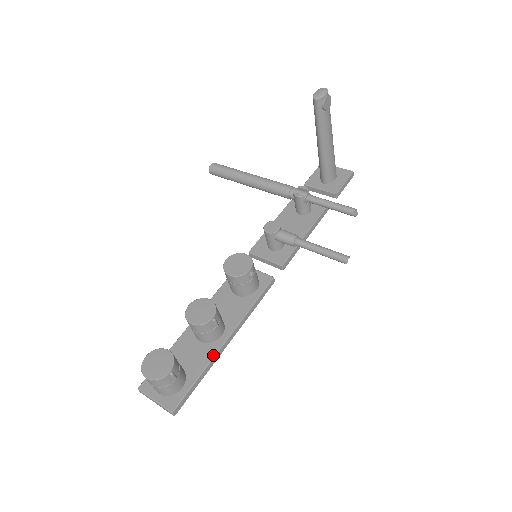
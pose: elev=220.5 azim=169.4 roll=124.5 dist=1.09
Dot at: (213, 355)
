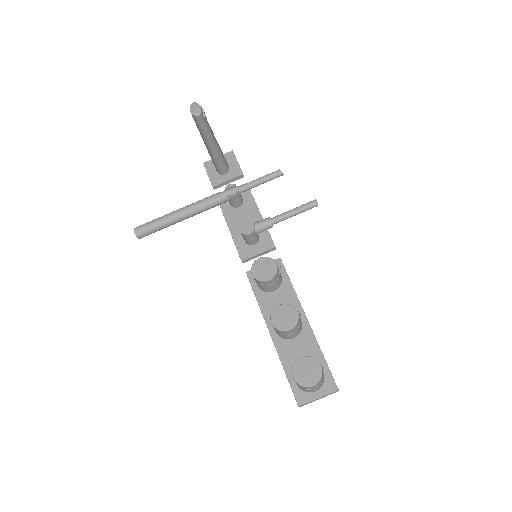
Dot at: (313, 336)
